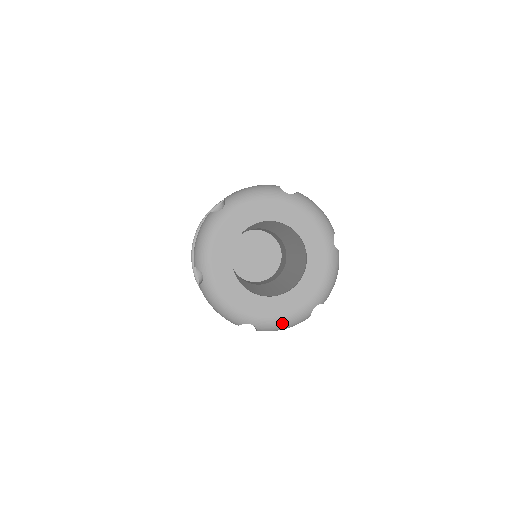
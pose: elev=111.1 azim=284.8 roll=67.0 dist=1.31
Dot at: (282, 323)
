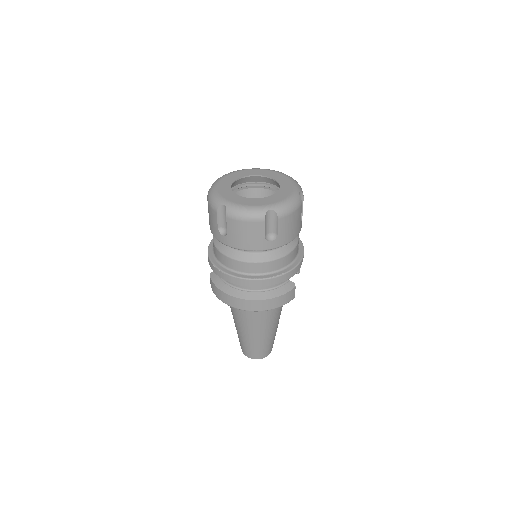
Dot at: (244, 209)
